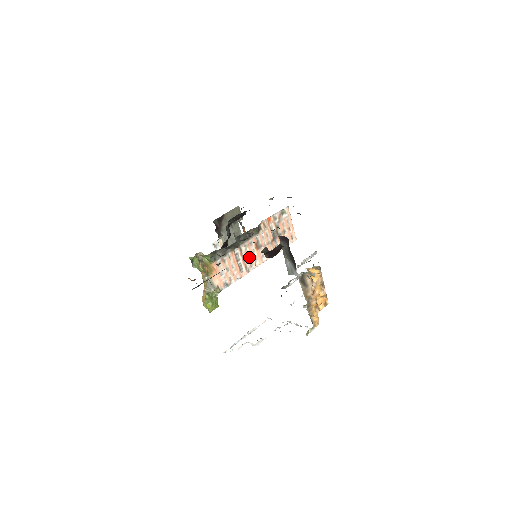
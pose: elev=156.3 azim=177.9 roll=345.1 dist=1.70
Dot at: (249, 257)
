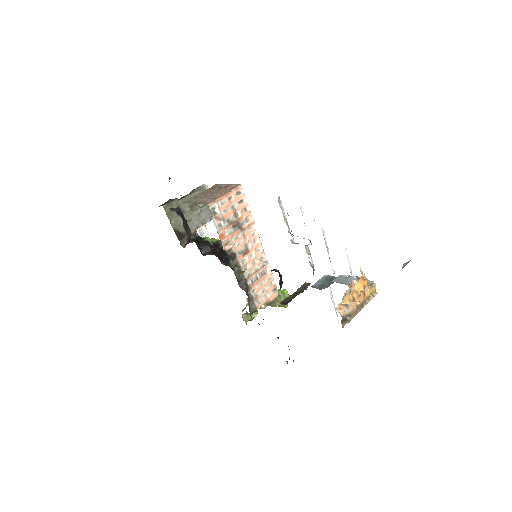
Dot at: (254, 262)
